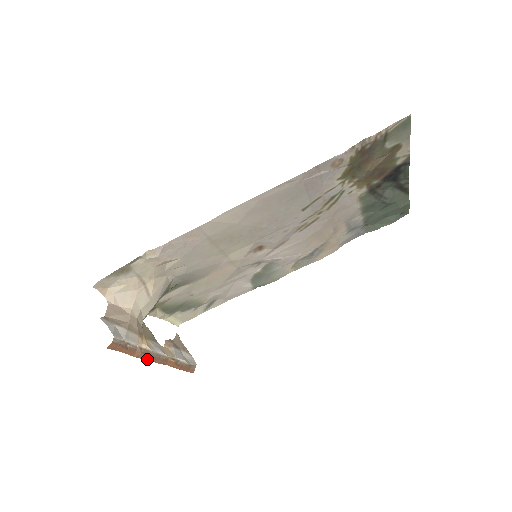
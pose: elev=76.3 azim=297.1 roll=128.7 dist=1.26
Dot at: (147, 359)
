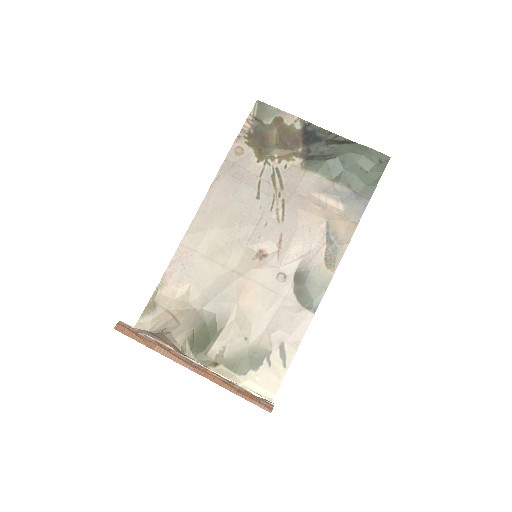
Dot at: (172, 359)
